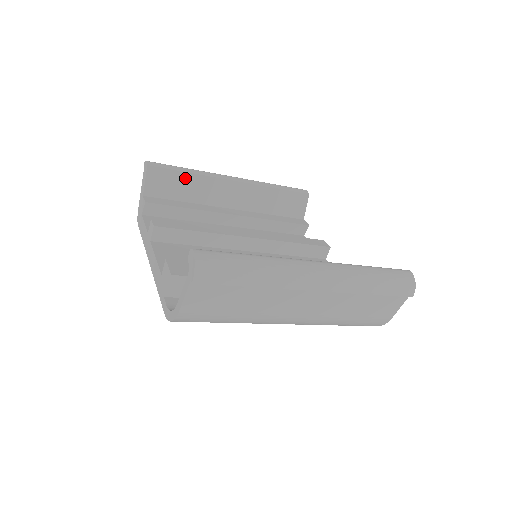
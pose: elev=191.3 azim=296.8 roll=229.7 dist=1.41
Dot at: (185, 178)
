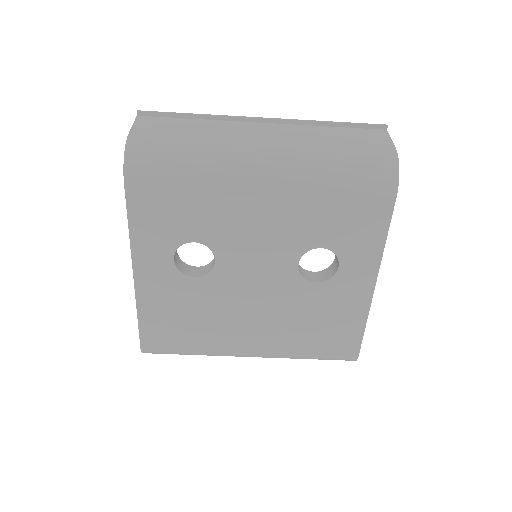
Dot at: occluded
